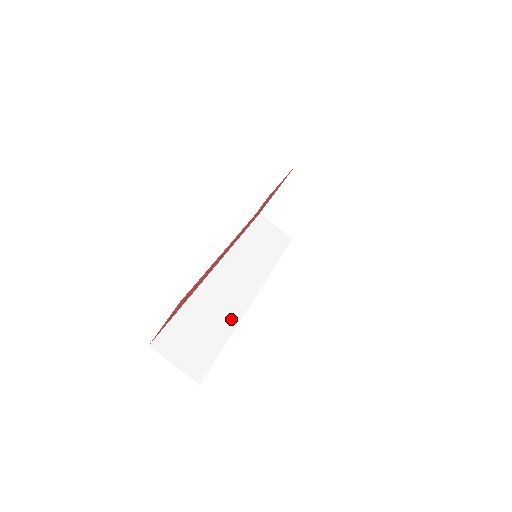
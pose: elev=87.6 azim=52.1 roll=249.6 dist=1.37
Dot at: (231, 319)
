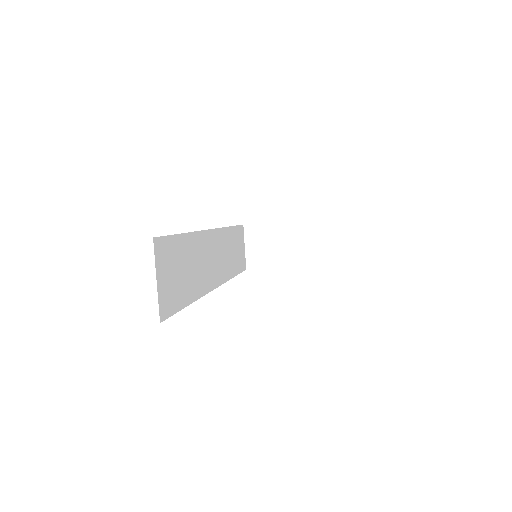
Dot at: (199, 287)
